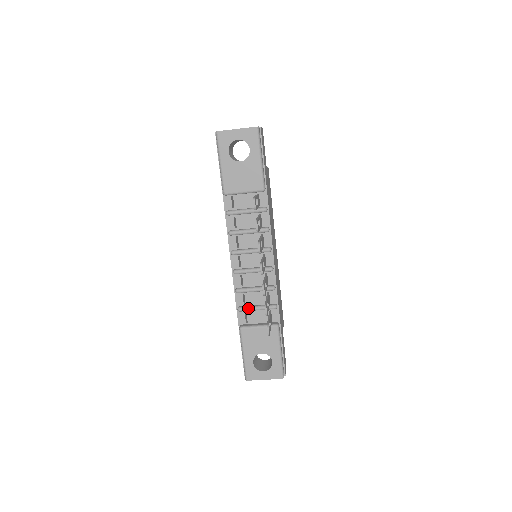
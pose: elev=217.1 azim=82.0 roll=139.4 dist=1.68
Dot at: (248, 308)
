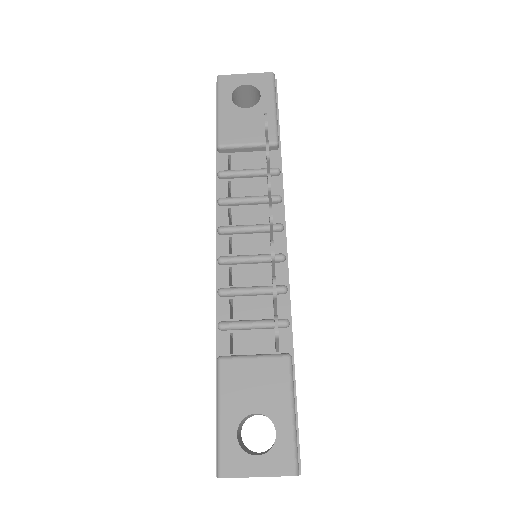
Dot at: (237, 322)
